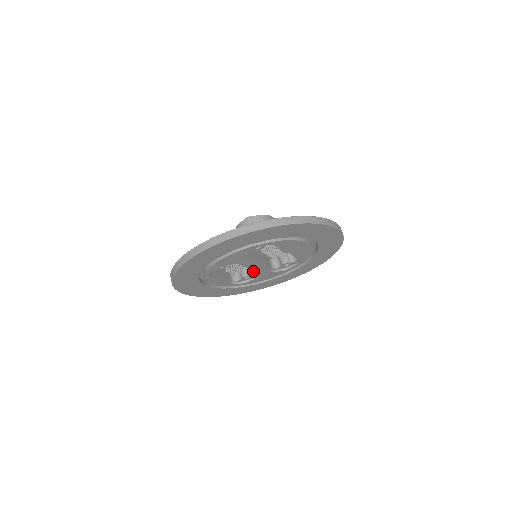
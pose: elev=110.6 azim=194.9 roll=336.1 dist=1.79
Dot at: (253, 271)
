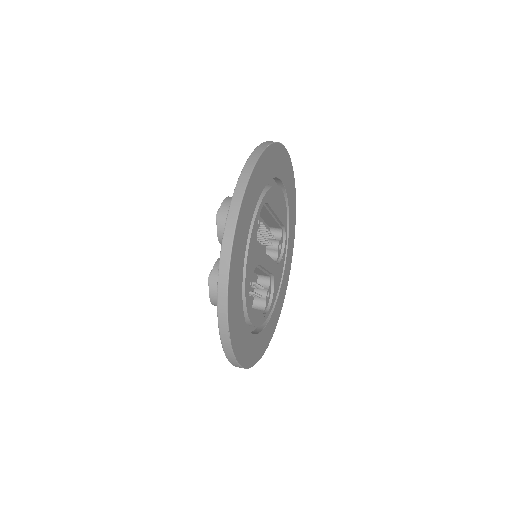
Dot at: (265, 282)
